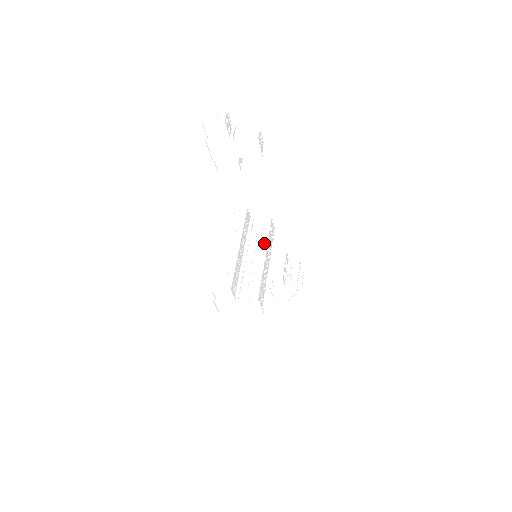
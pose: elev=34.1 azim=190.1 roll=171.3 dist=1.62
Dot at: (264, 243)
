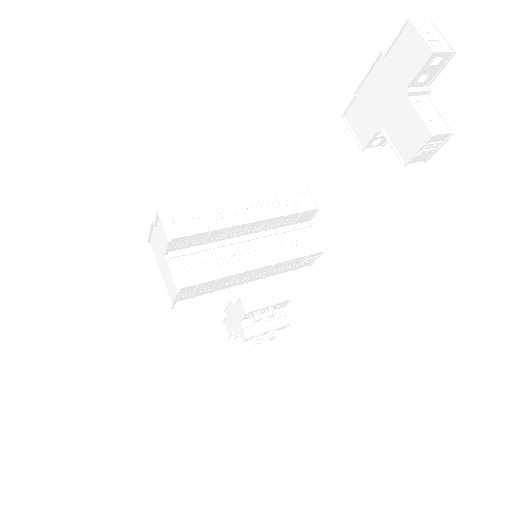
Dot at: (279, 257)
